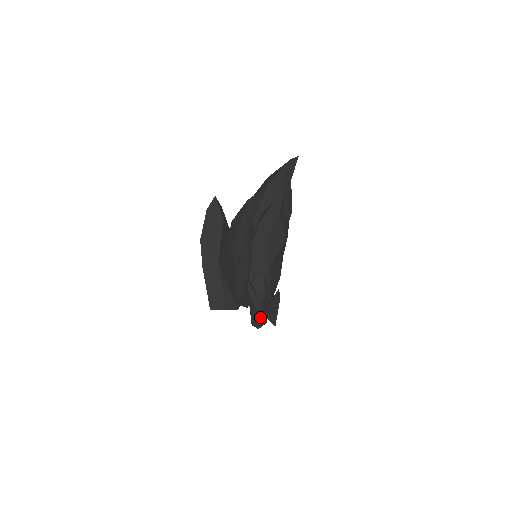
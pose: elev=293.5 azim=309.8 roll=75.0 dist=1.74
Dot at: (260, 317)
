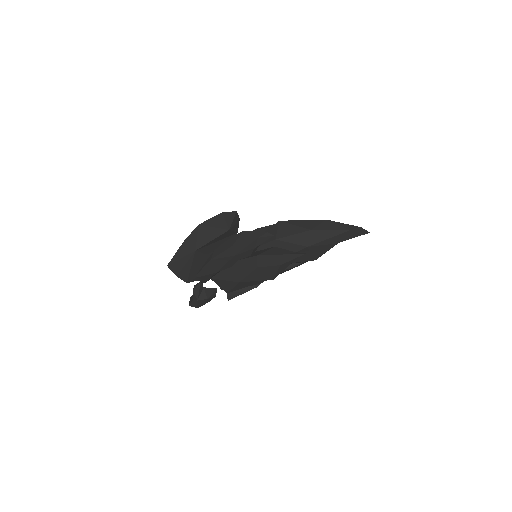
Dot at: (194, 303)
